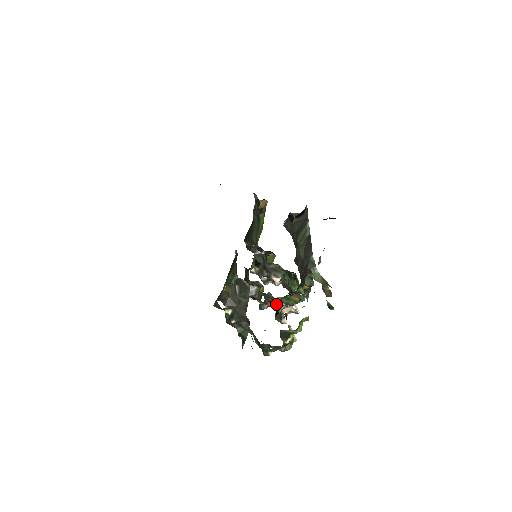
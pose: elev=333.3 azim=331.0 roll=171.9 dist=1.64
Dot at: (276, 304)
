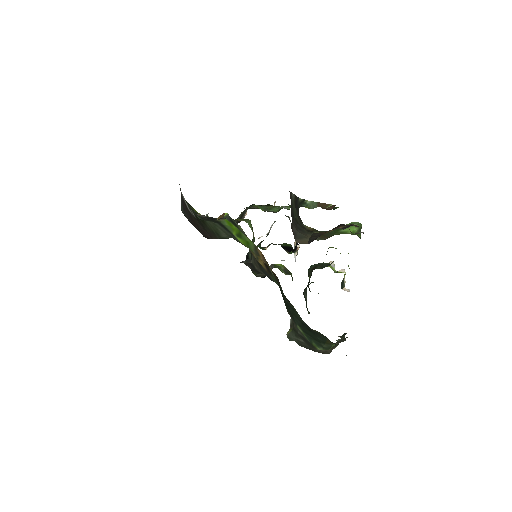
Dot at: (295, 257)
